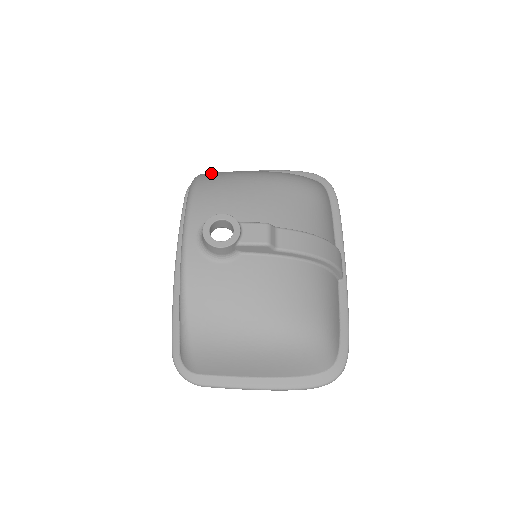
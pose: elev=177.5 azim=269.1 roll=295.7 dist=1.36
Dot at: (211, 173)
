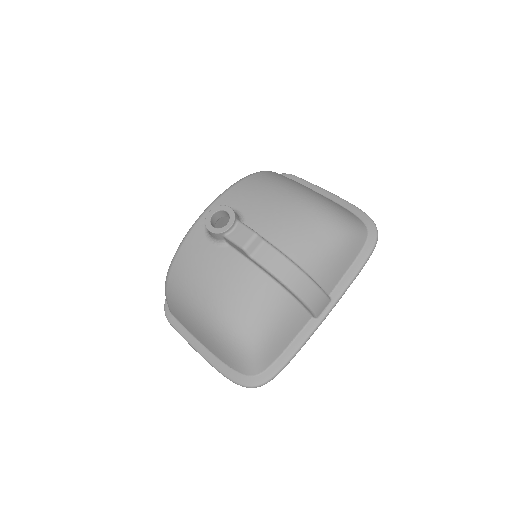
Dot at: (273, 174)
